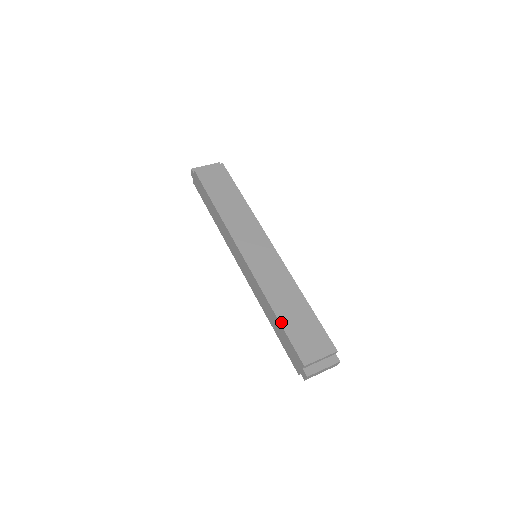
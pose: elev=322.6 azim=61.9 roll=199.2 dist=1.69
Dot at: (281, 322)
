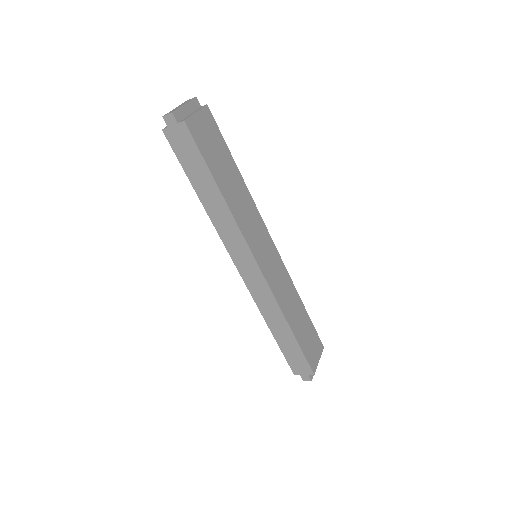
Dot at: (297, 338)
